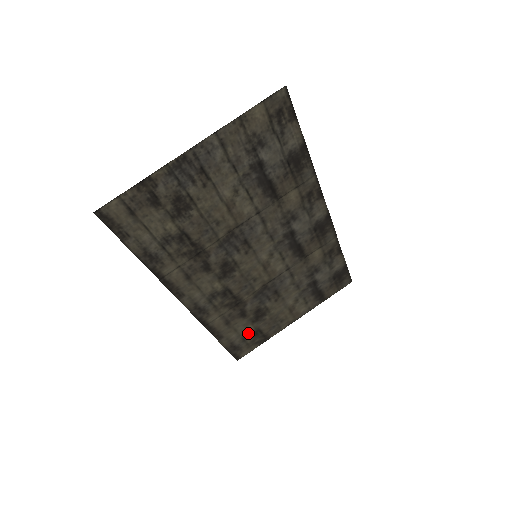
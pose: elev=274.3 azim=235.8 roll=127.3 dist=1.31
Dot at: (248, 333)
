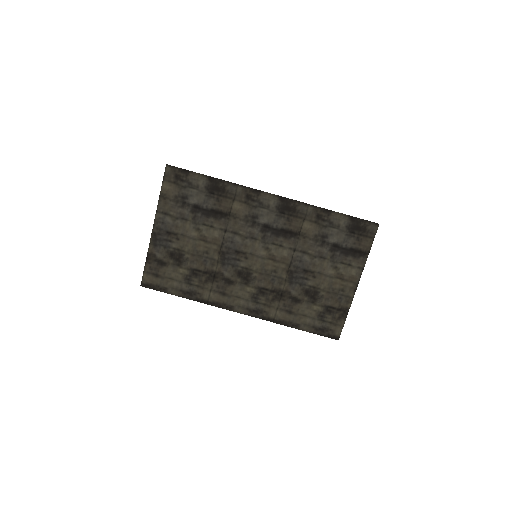
Dot at: (320, 313)
